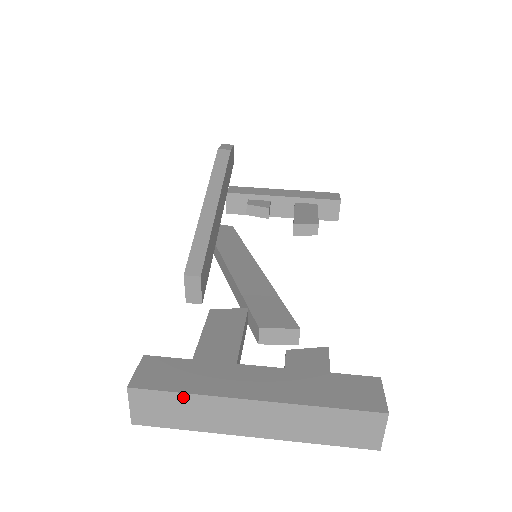
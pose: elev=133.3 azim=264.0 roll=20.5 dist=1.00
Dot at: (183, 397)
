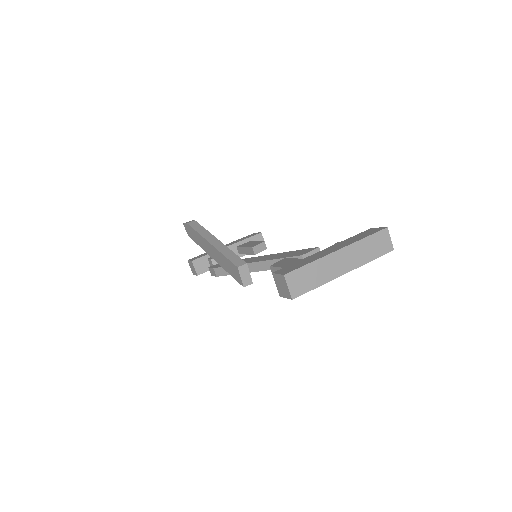
Dot at: (309, 266)
